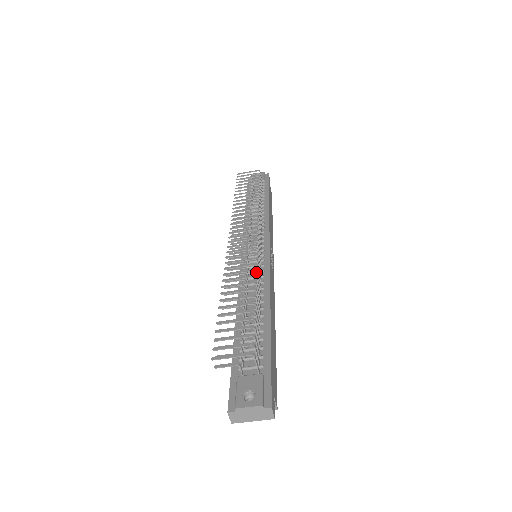
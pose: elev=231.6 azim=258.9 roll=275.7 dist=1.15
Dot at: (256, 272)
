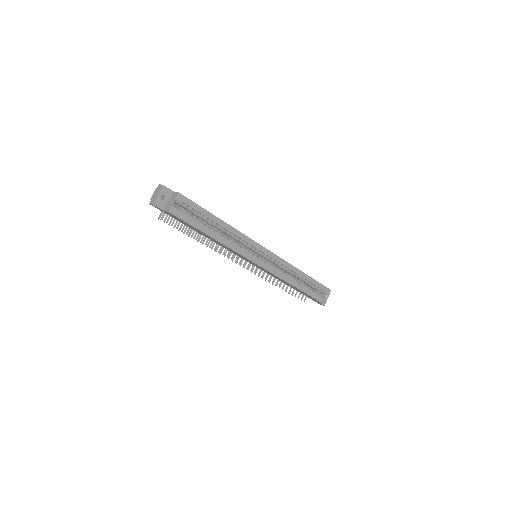
Dot at: occluded
